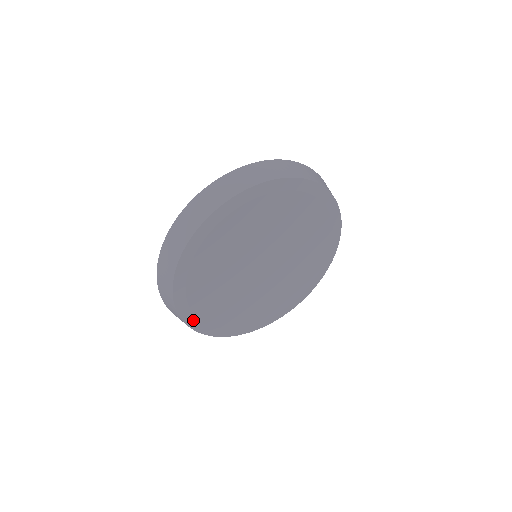
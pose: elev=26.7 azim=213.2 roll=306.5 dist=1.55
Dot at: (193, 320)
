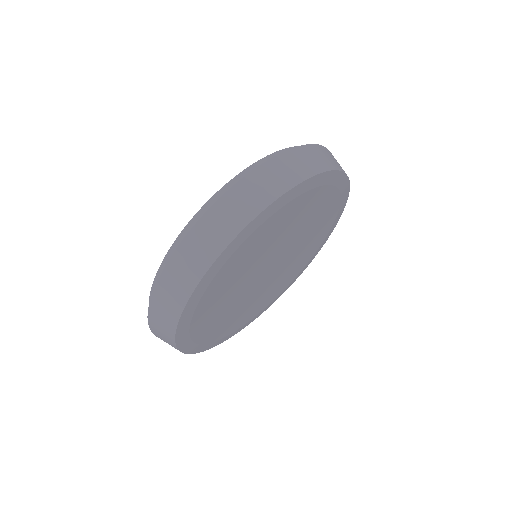
Dot at: (188, 344)
